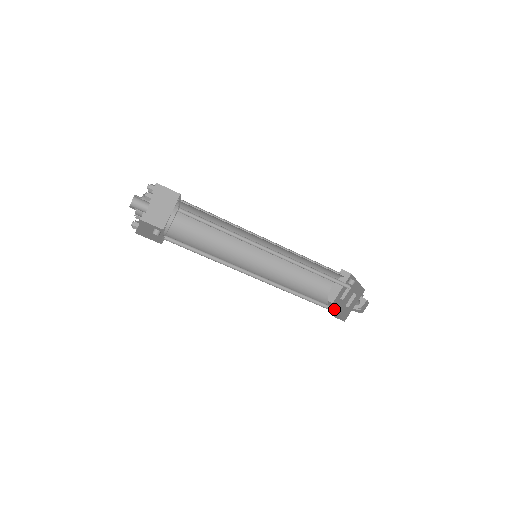
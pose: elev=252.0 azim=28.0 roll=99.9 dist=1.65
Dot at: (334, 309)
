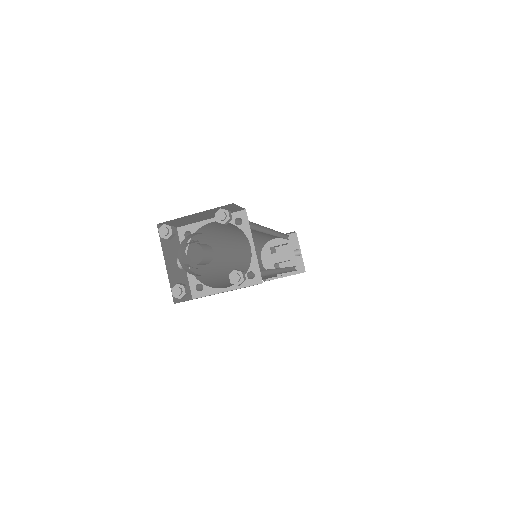
Dot at: occluded
